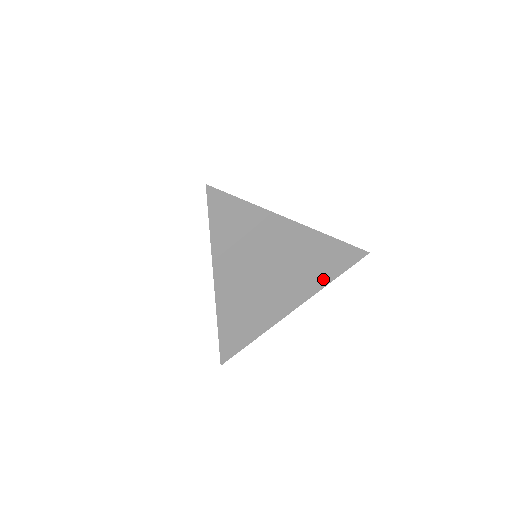
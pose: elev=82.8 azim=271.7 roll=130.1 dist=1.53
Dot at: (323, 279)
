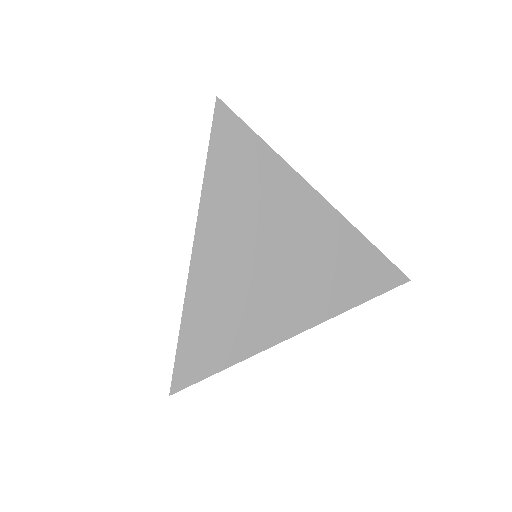
Dot at: (345, 298)
